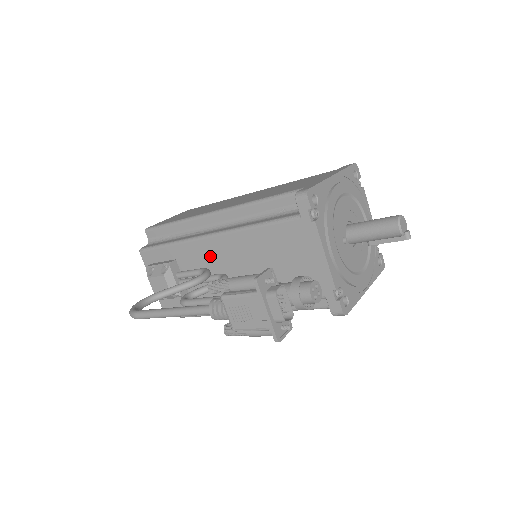
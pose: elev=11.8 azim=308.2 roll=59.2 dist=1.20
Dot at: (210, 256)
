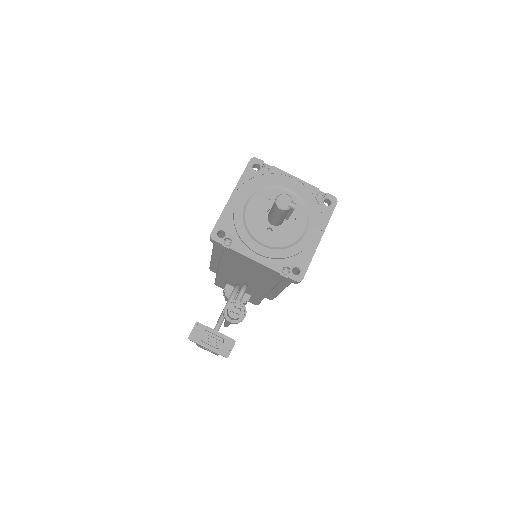
Dot at: (231, 277)
